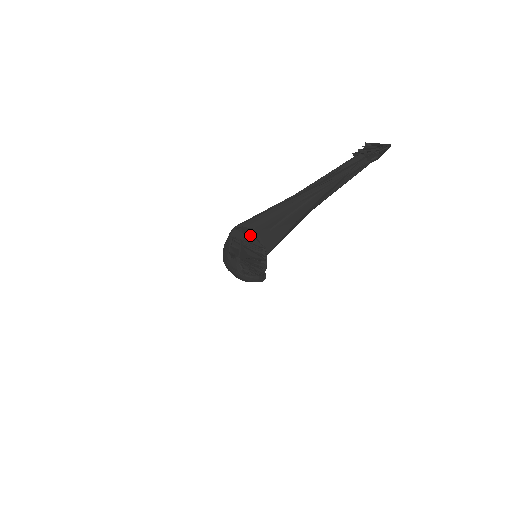
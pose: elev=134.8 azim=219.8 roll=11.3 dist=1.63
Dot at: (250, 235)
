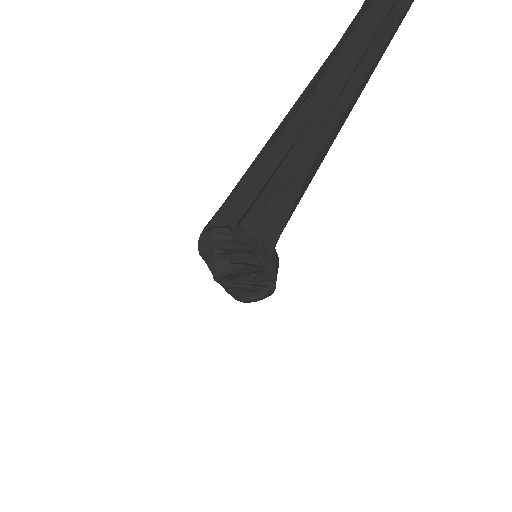
Dot at: (232, 231)
